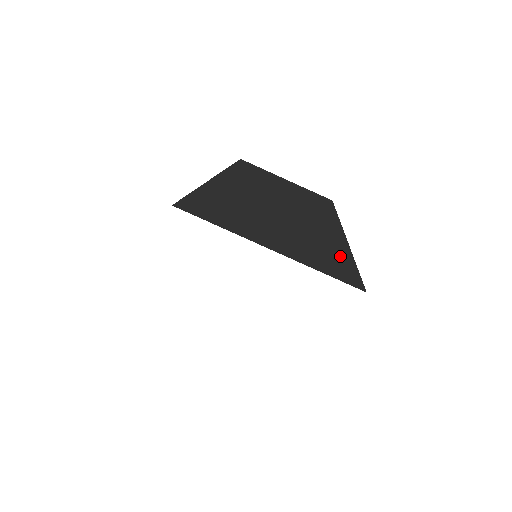
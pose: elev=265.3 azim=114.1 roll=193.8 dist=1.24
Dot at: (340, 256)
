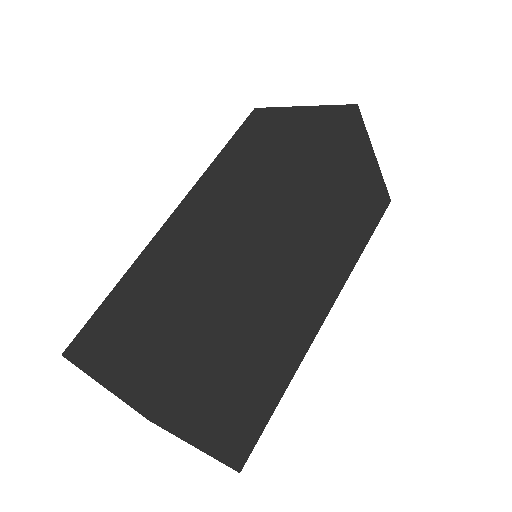
Dot at: (268, 408)
